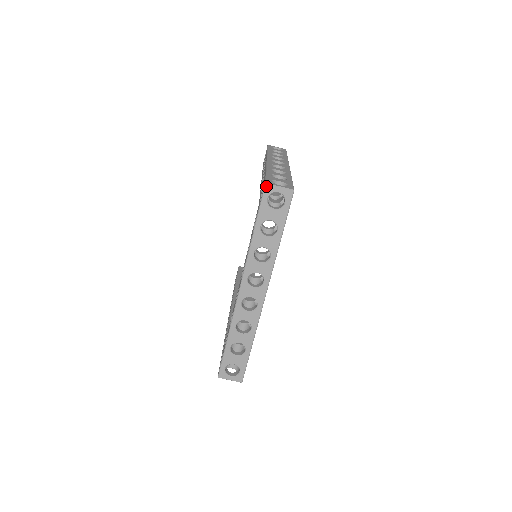
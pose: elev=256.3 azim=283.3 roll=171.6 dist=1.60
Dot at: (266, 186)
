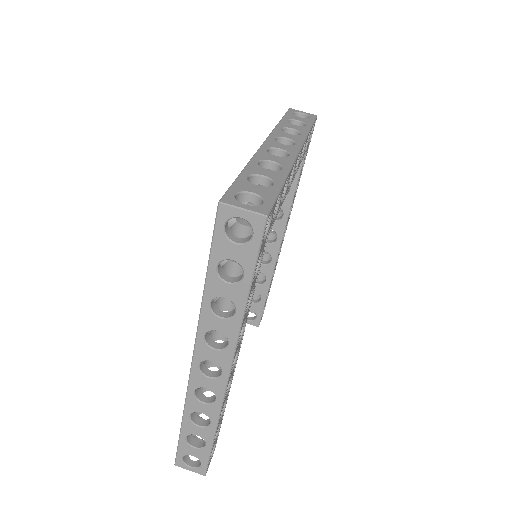
Dot at: (290, 109)
